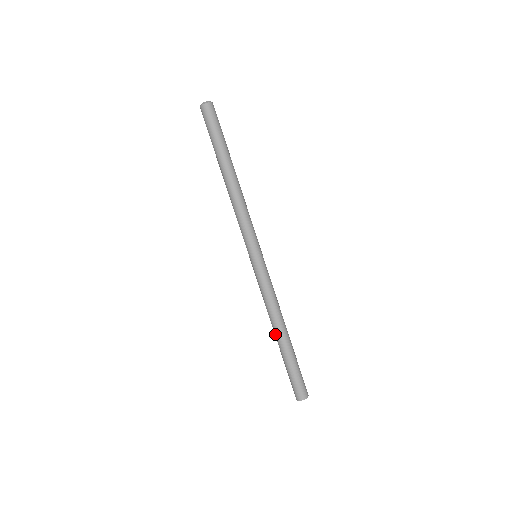
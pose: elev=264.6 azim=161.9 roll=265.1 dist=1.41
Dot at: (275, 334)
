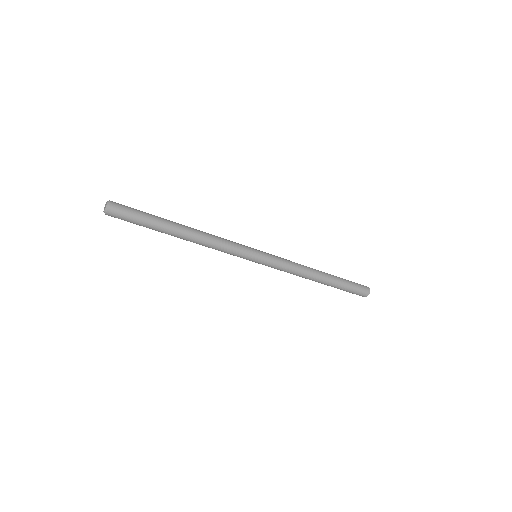
Dot at: occluded
